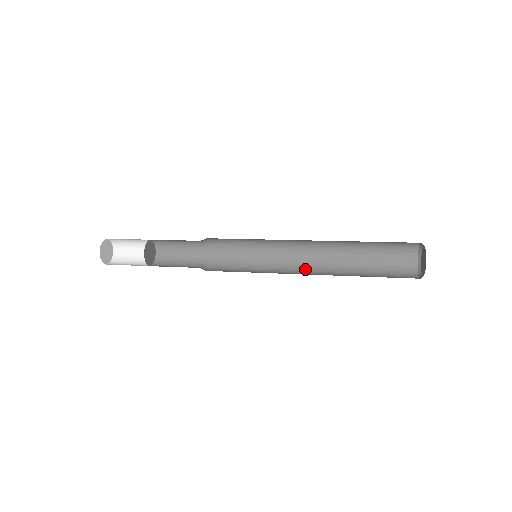
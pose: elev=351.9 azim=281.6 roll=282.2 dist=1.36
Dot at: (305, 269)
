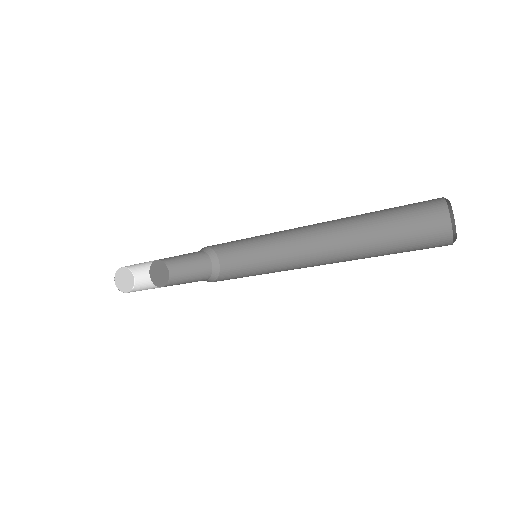
Dot at: (311, 266)
